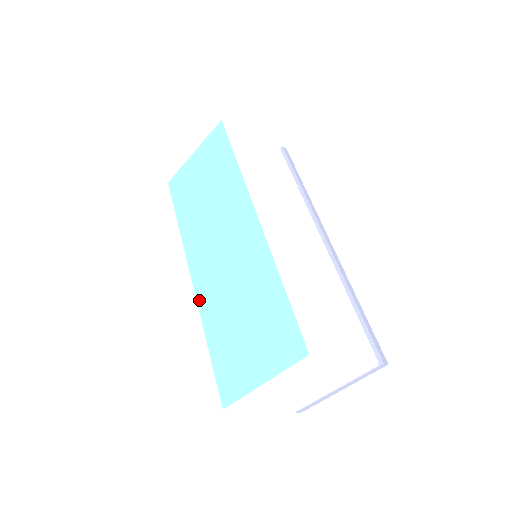
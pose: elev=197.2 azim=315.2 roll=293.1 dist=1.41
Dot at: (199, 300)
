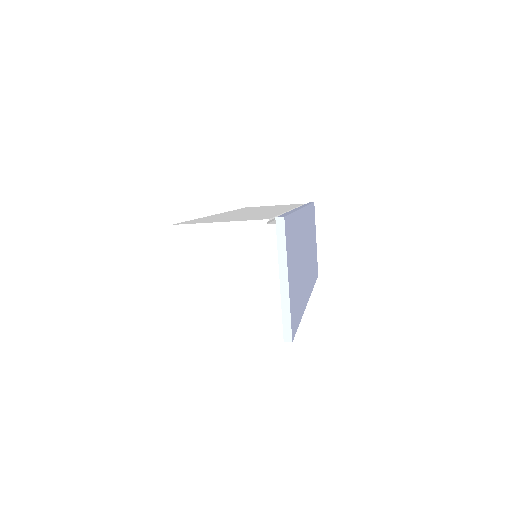
Dot at: occluded
